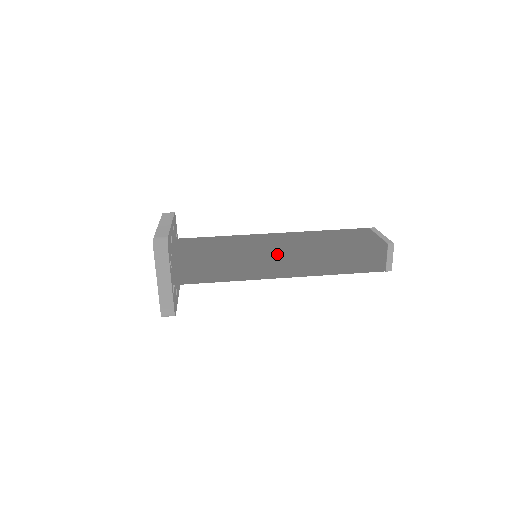
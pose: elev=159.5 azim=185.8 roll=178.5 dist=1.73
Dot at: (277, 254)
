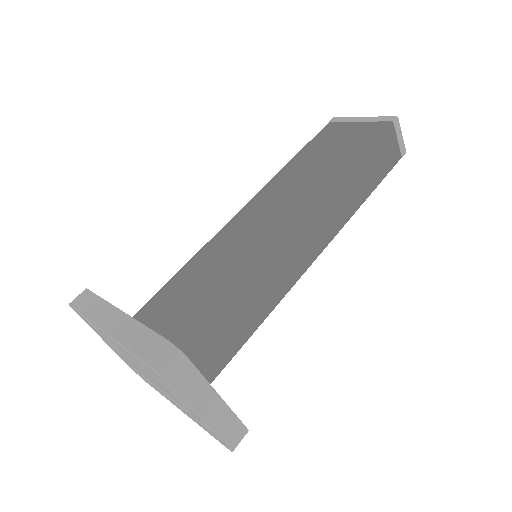
Dot at: (300, 231)
